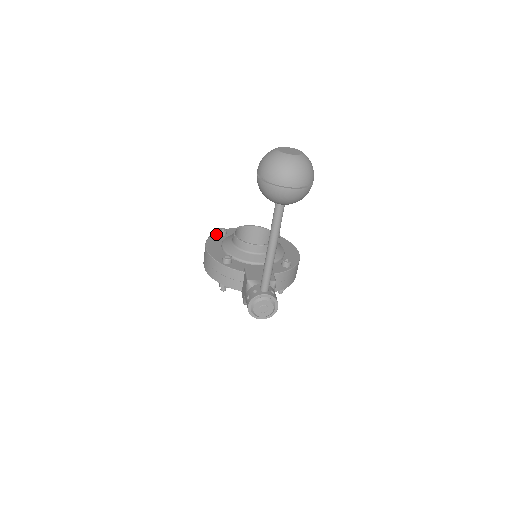
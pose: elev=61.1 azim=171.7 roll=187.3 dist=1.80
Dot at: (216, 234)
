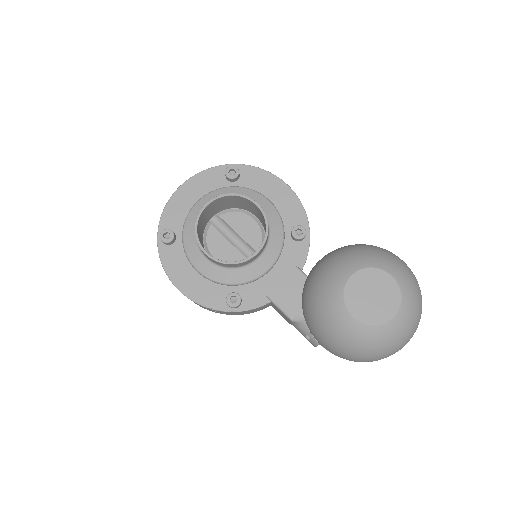
Dot at: (162, 246)
